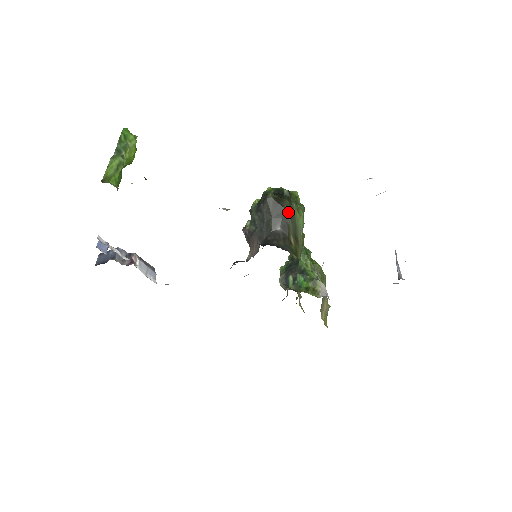
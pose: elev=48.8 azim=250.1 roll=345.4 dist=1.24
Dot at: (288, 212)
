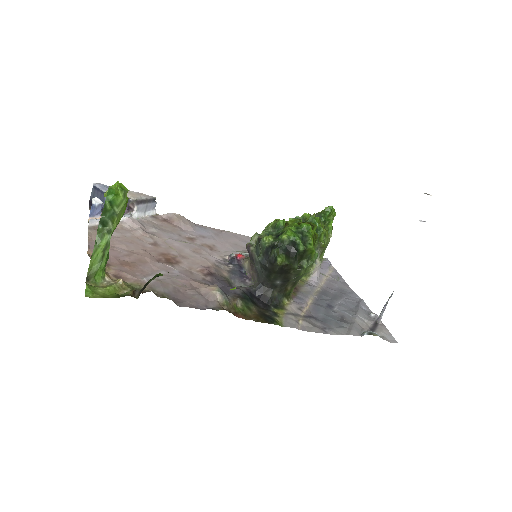
Dot at: (293, 275)
